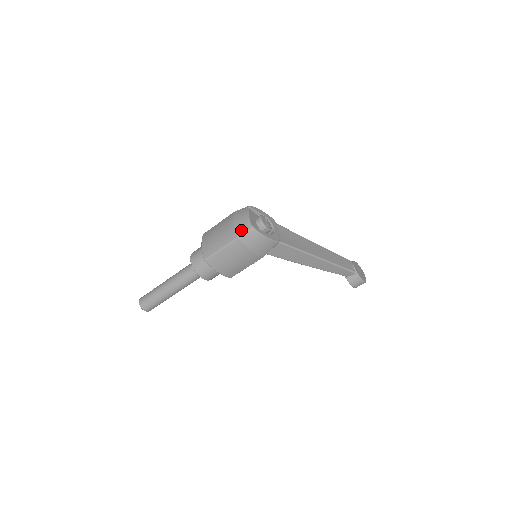
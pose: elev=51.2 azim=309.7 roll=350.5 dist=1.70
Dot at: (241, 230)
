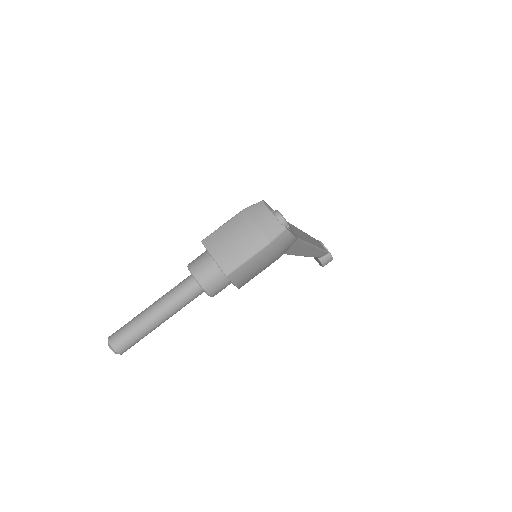
Dot at: (272, 233)
